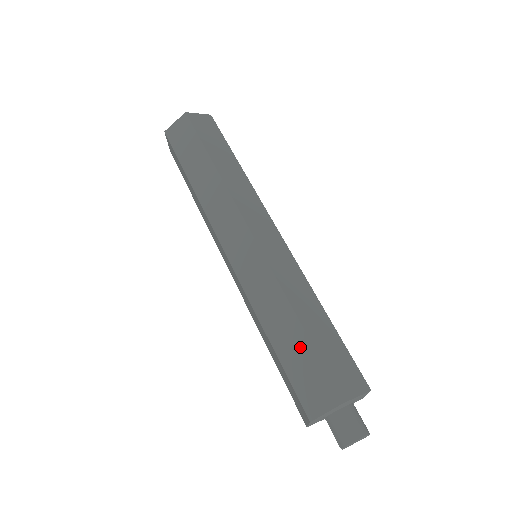
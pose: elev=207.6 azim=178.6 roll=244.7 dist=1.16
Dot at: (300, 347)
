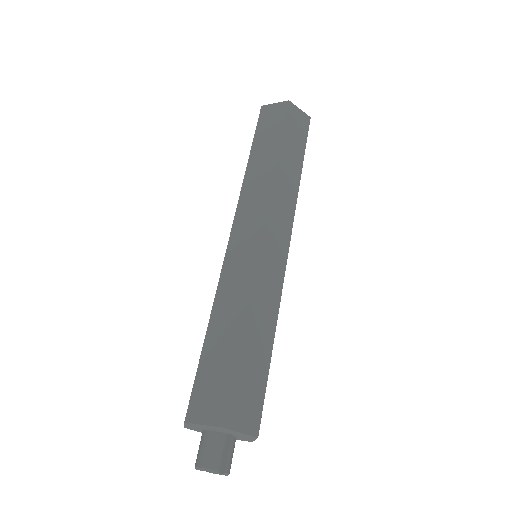
Dot at: occluded
